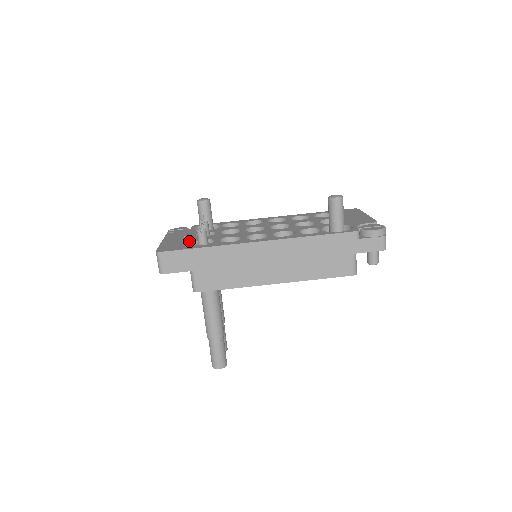
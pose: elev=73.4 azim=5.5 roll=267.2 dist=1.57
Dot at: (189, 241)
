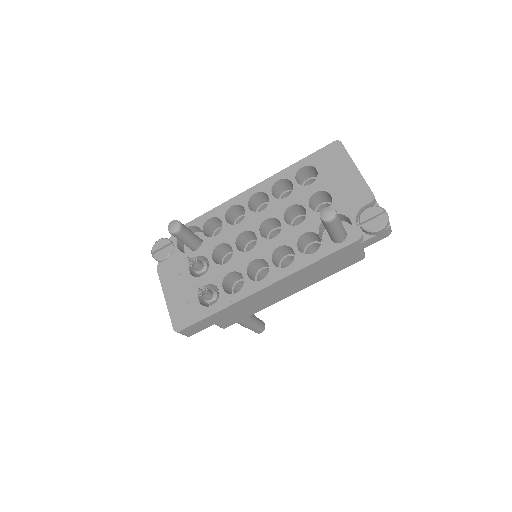
Dot at: (193, 294)
